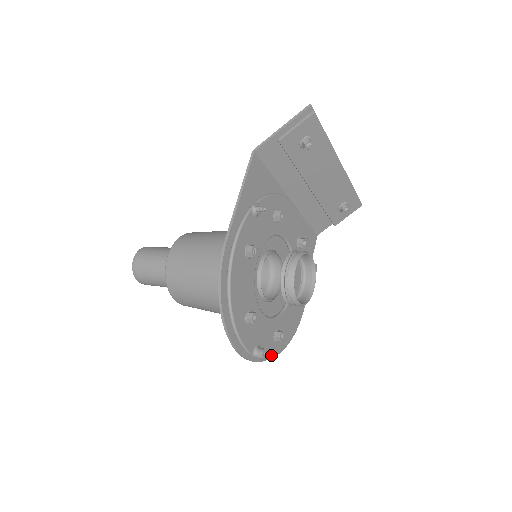
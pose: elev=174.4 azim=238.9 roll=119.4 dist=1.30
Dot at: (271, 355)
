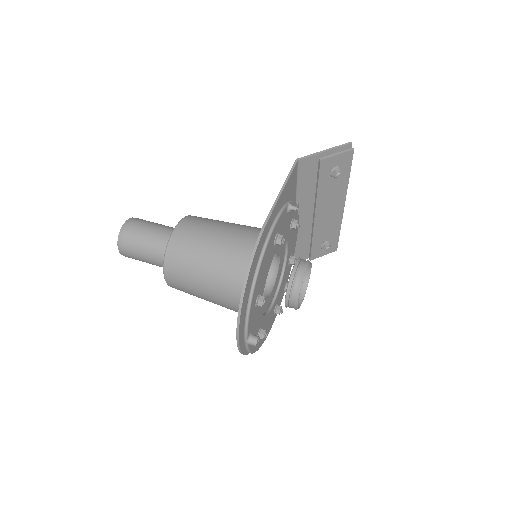
Dot at: (252, 350)
